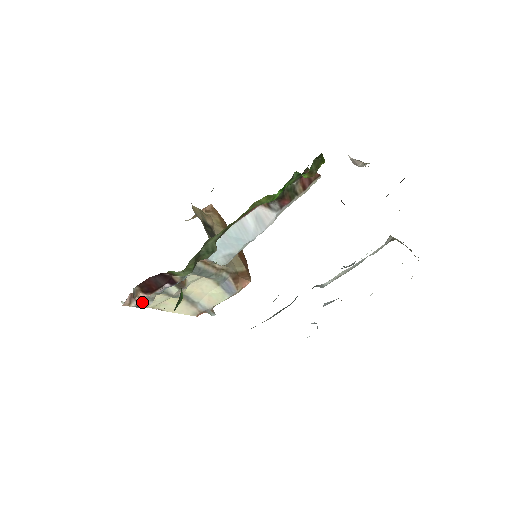
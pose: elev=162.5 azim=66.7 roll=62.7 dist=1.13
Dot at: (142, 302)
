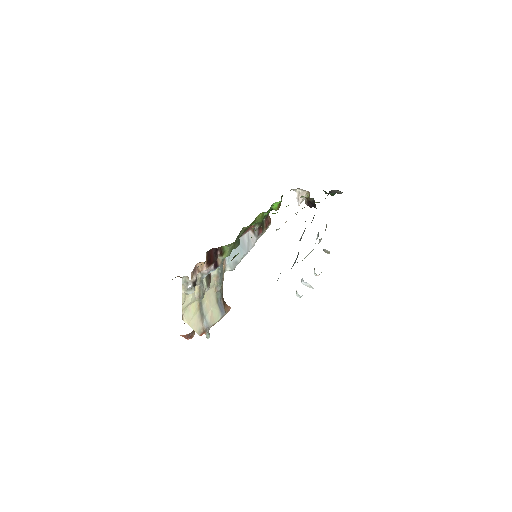
Dot at: (196, 280)
